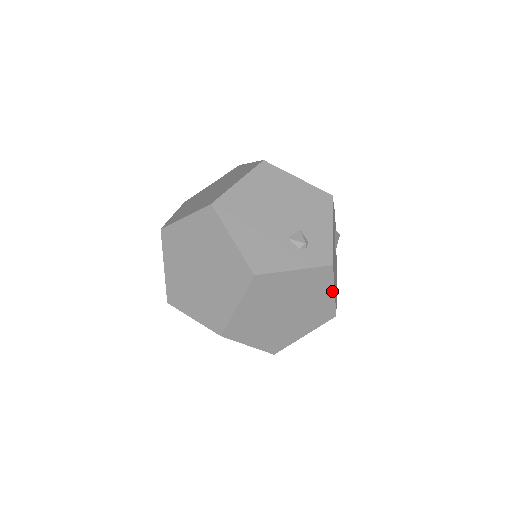
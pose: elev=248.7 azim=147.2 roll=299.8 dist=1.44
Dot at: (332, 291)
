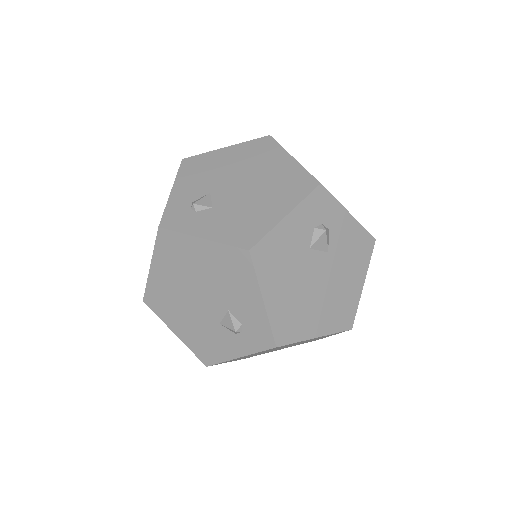
Dot at: occluded
